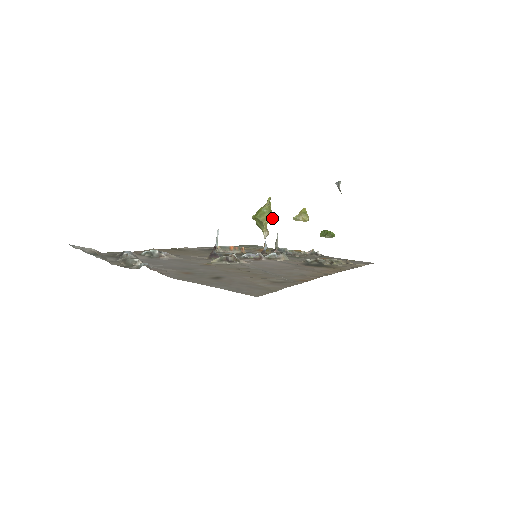
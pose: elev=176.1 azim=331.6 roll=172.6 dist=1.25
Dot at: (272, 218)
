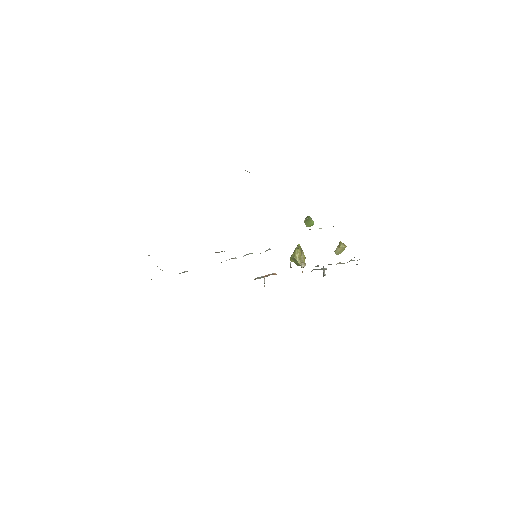
Dot at: (299, 251)
